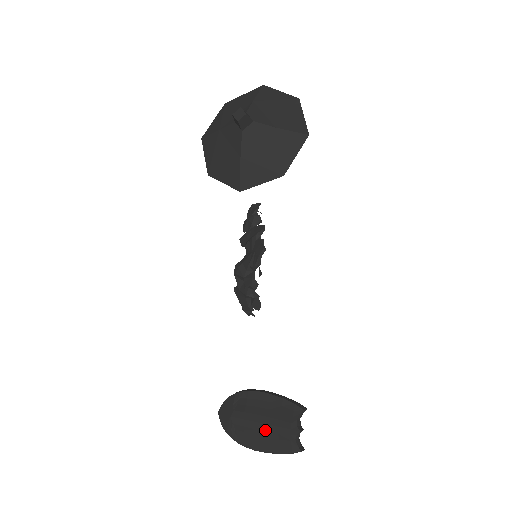
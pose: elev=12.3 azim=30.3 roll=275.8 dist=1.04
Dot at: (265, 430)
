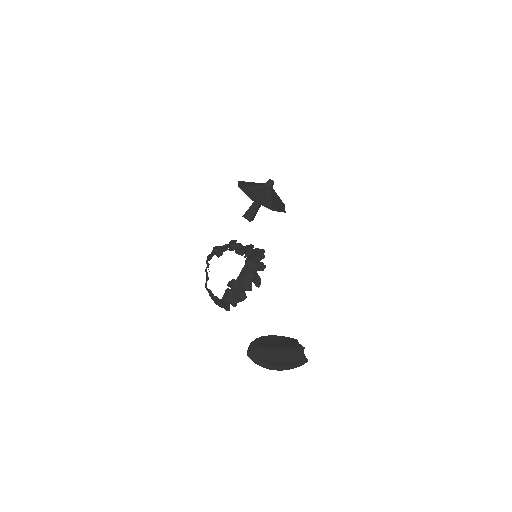
Dot at: (287, 352)
